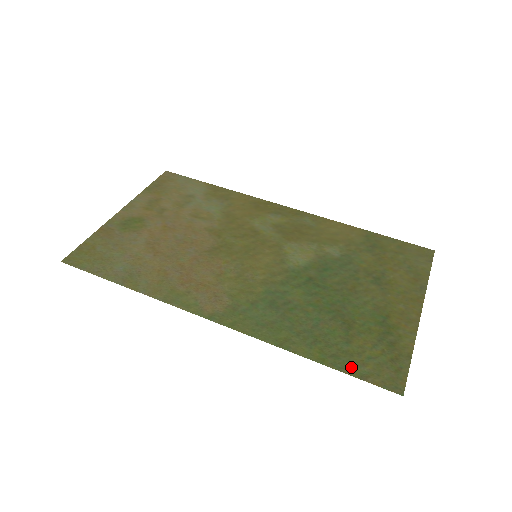
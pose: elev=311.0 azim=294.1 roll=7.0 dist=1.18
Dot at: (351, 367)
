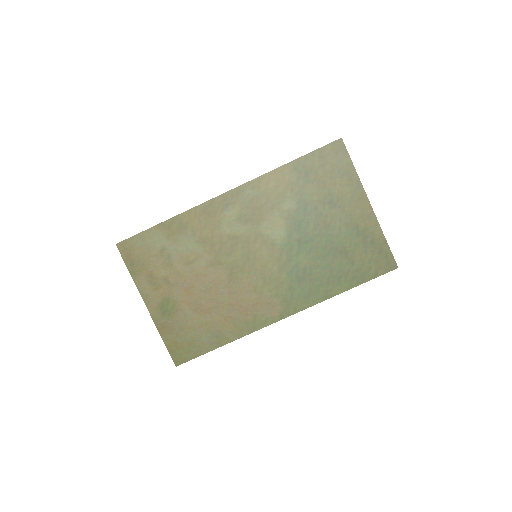
Dot at: (366, 276)
